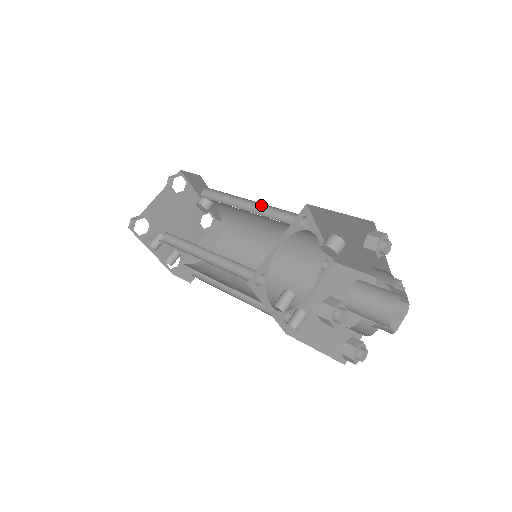
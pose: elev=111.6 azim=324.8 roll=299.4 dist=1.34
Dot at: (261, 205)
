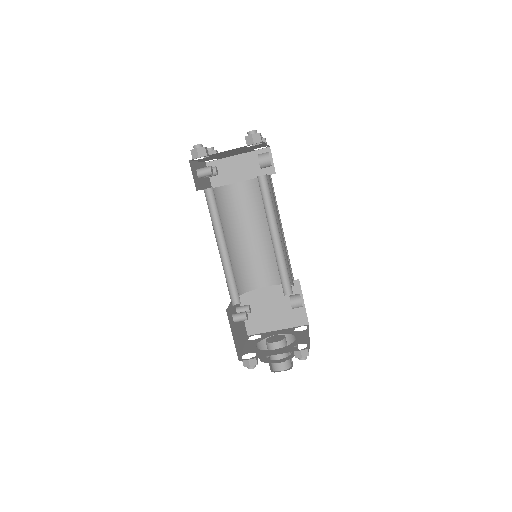
Dot at: occluded
